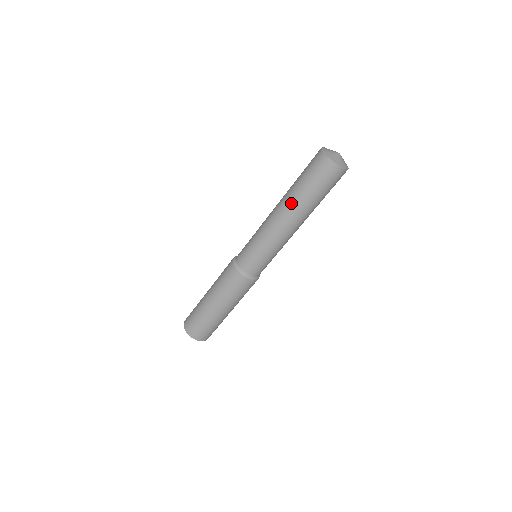
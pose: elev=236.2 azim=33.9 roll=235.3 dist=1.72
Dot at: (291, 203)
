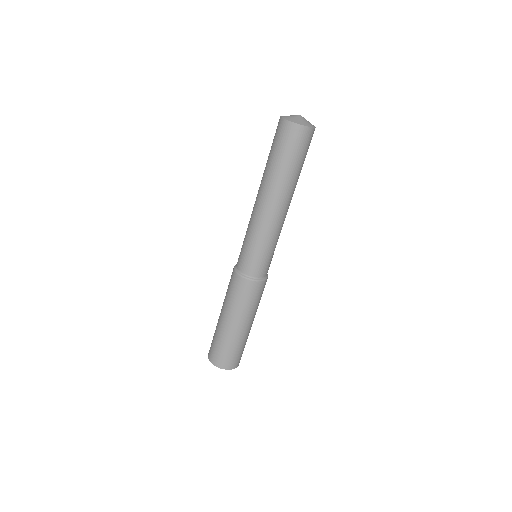
Dot at: (277, 186)
